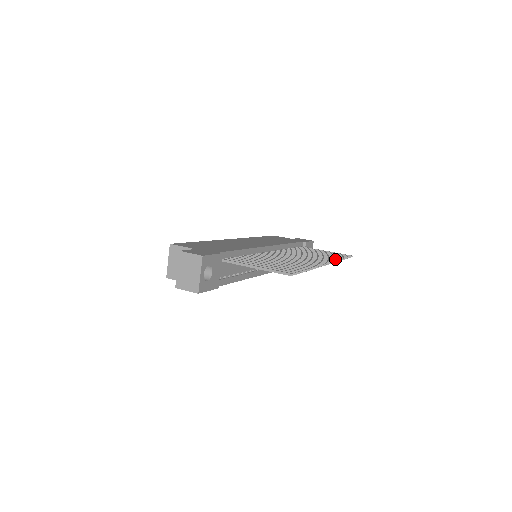
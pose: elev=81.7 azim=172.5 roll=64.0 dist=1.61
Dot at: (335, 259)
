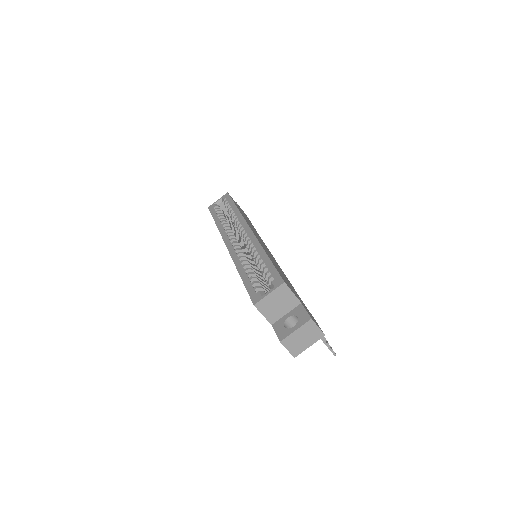
Dot at: occluded
